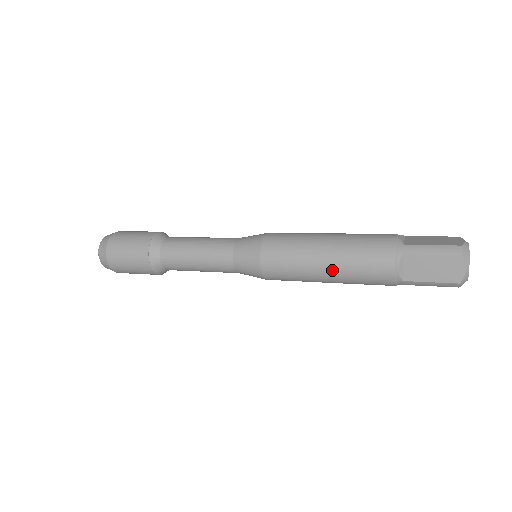
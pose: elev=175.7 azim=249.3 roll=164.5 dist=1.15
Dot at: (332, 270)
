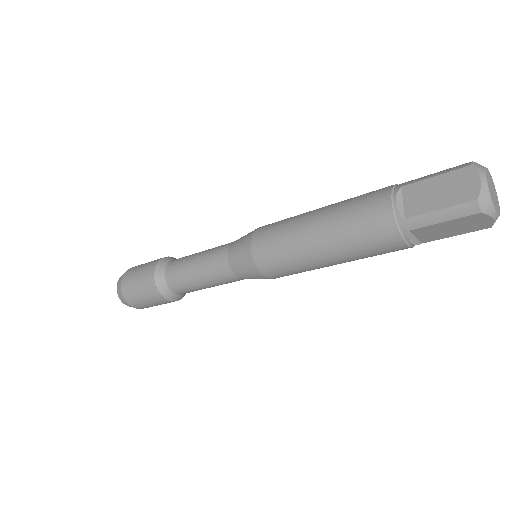
Dot at: (322, 226)
